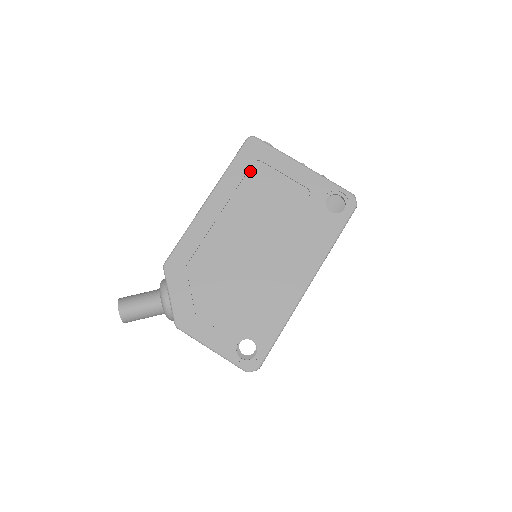
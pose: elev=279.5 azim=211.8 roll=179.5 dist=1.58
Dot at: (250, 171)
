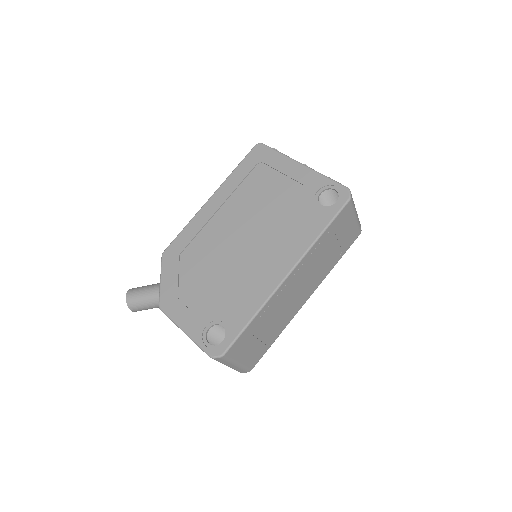
Dot at: (252, 172)
